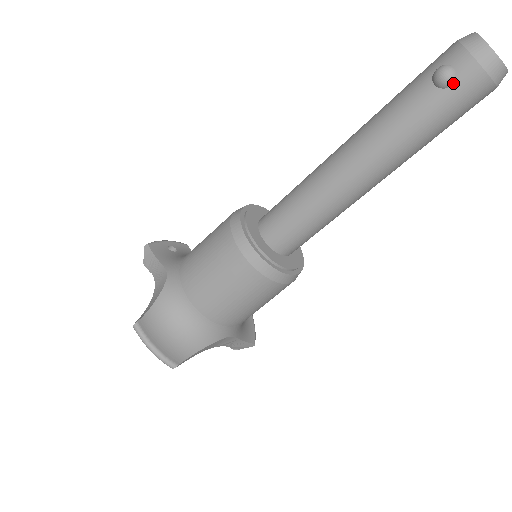
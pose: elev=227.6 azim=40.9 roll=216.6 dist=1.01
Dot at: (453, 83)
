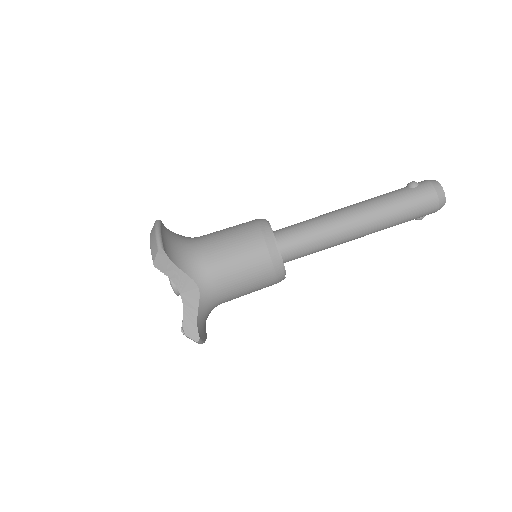
Dot at: (416, 187)
